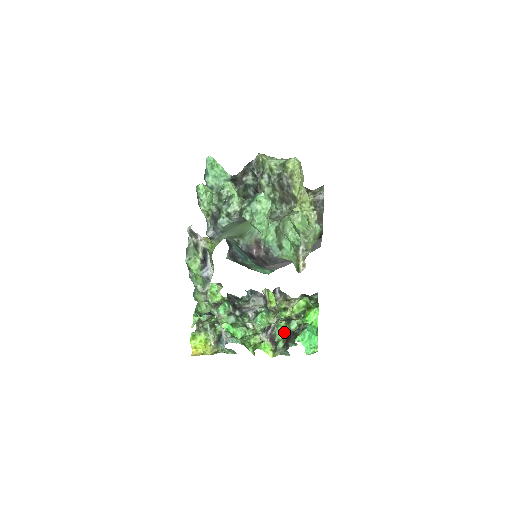
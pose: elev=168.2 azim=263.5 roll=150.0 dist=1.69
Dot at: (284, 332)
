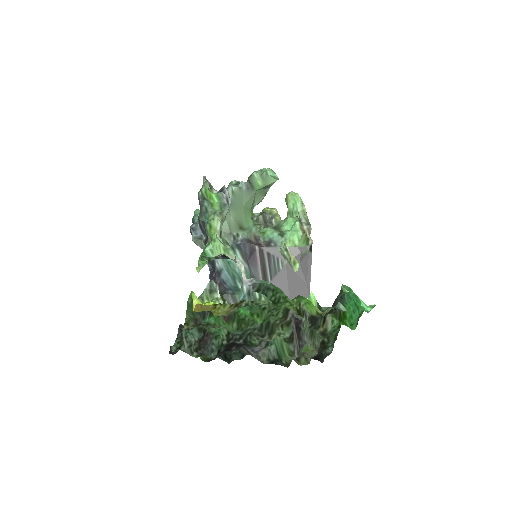
Dot at: occluded
